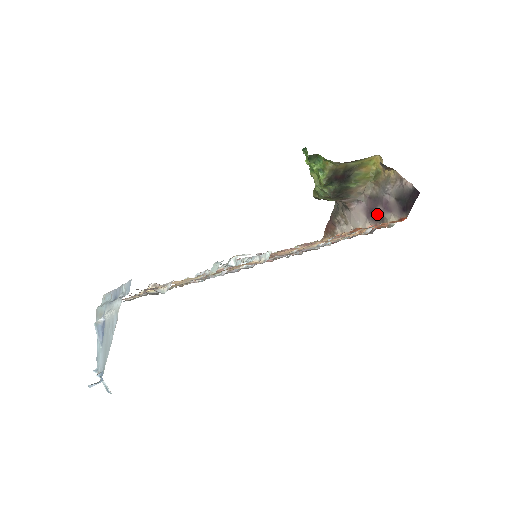
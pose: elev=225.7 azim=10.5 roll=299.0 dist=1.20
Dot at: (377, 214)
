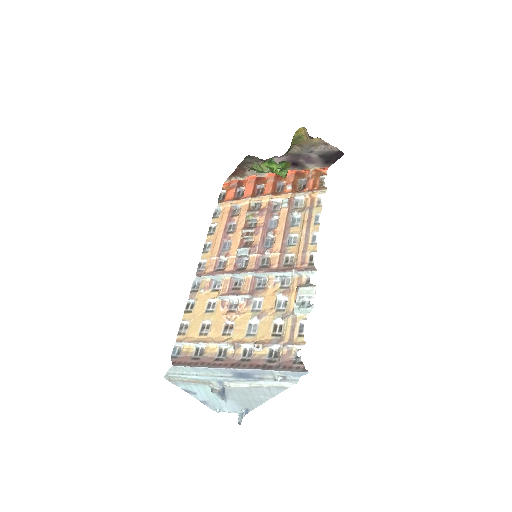
Dot at: (297, 164)
